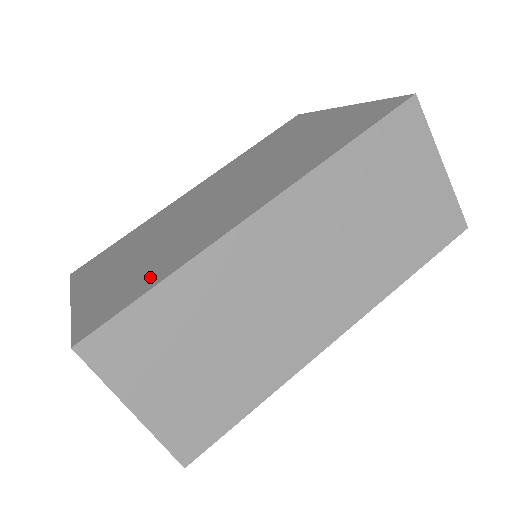
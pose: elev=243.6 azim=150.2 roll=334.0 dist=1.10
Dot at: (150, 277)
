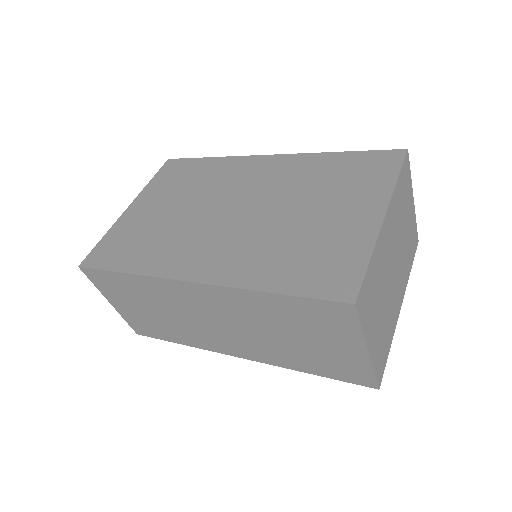
Dot at: (132, 257)
